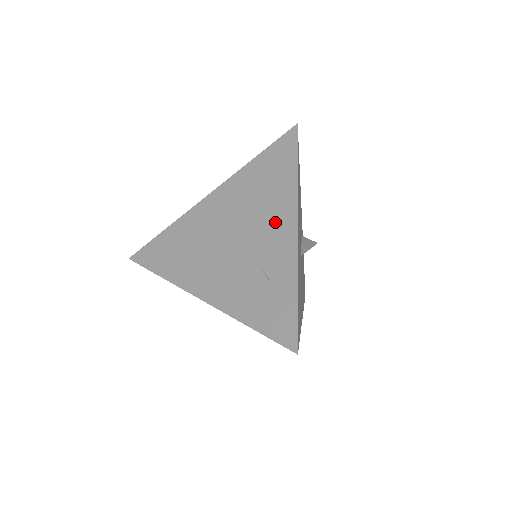
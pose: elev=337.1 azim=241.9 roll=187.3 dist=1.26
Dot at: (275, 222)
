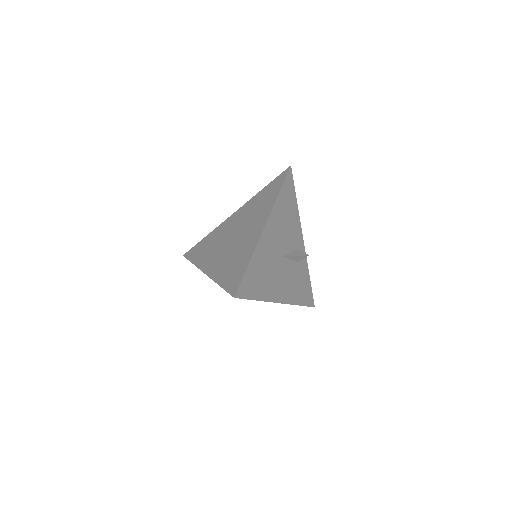
Dot at: (256, 224)
